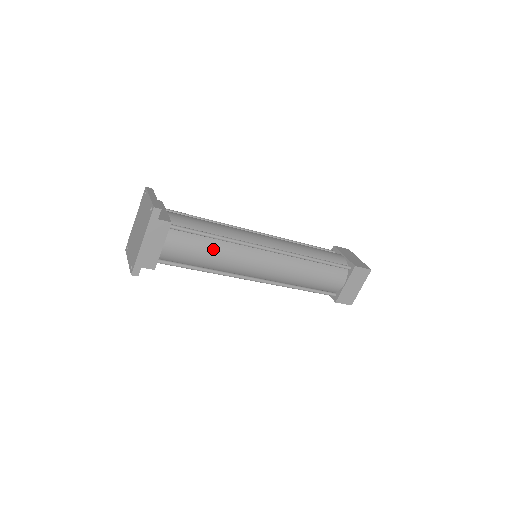
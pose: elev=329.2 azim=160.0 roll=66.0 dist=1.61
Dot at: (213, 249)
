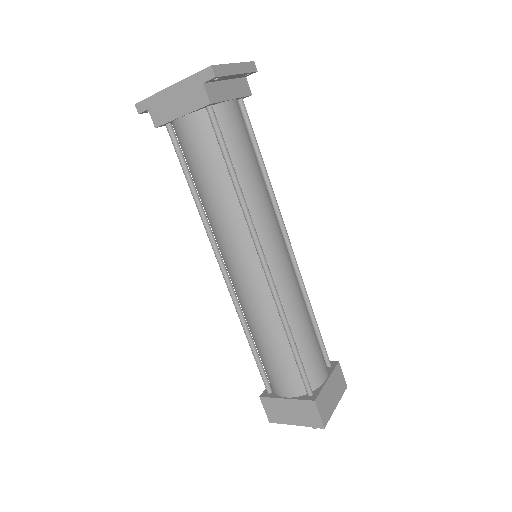
Dot at: (218, 185)
